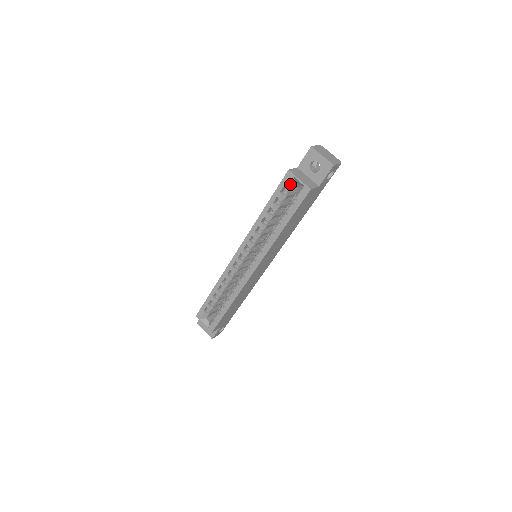
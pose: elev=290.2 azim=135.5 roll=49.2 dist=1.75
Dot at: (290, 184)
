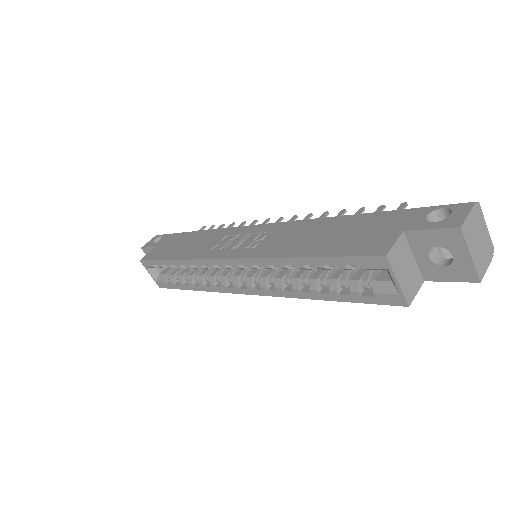
Dot at: (373, 268)
